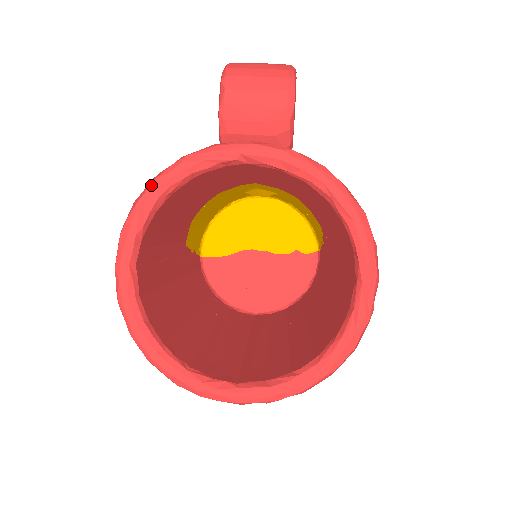
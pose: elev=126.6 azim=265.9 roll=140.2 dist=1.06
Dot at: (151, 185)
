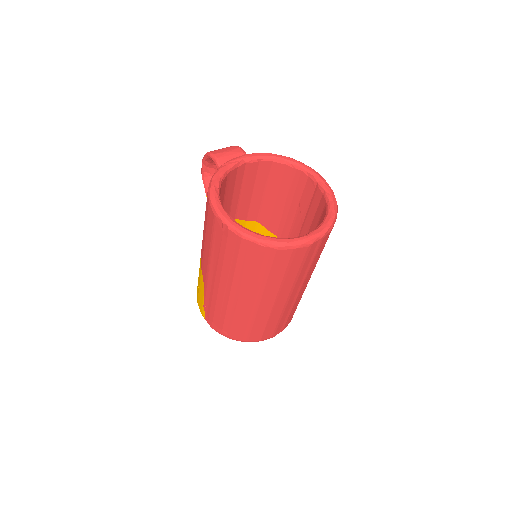
Dot at: (212, 179)
